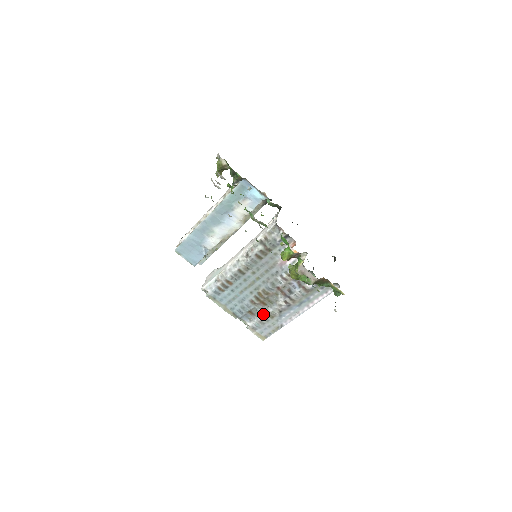
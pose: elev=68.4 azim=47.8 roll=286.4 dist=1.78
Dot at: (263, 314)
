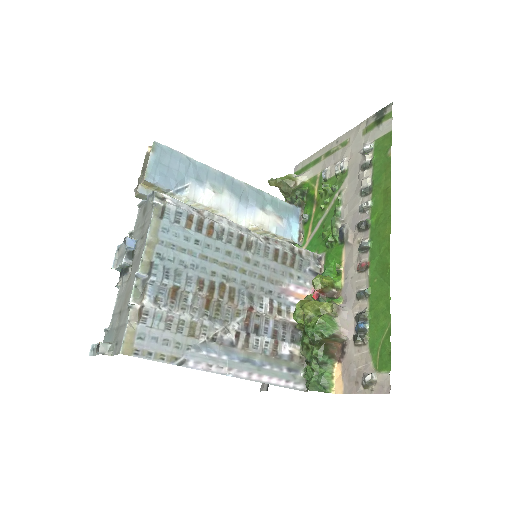
Dot at: (187, 314)
